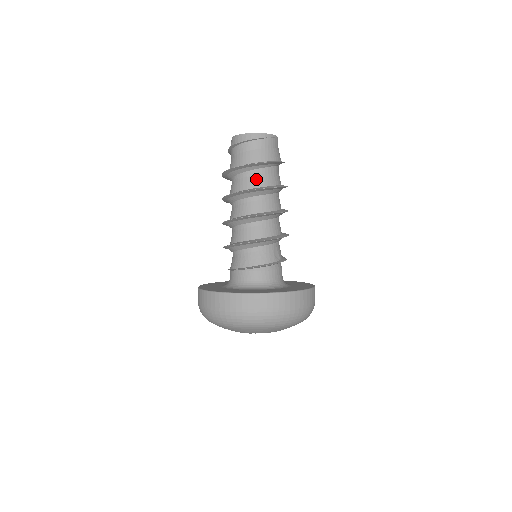
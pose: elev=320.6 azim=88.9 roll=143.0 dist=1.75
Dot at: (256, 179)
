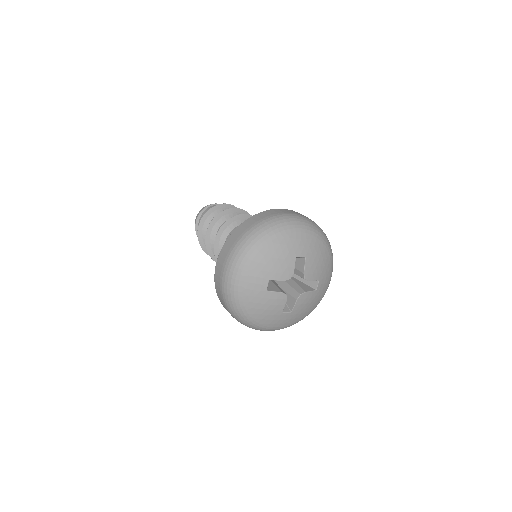
Dot at: occluded
